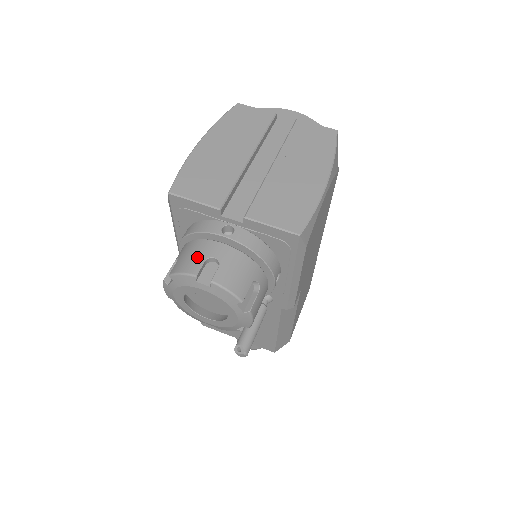
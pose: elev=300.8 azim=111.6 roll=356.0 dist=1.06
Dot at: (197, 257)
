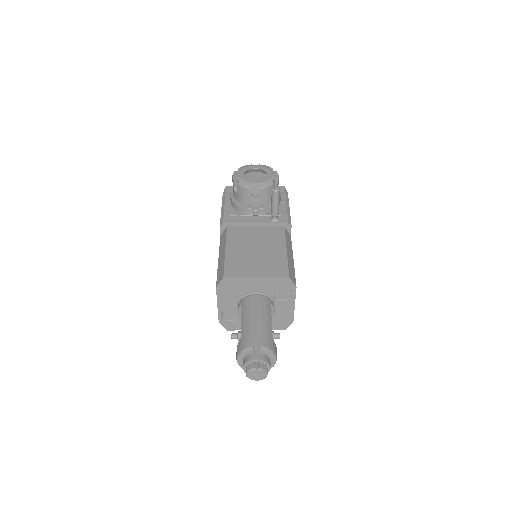
Dot at: occluded
